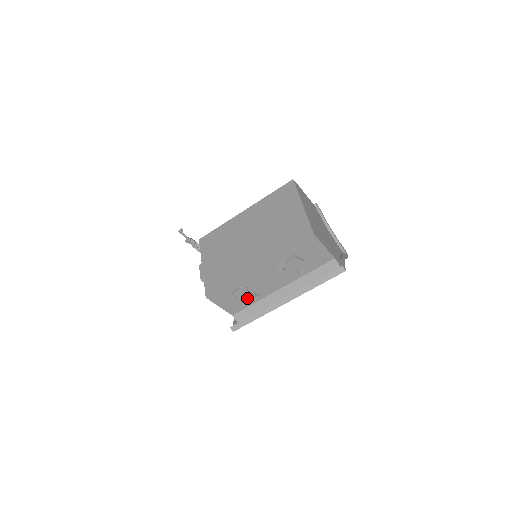
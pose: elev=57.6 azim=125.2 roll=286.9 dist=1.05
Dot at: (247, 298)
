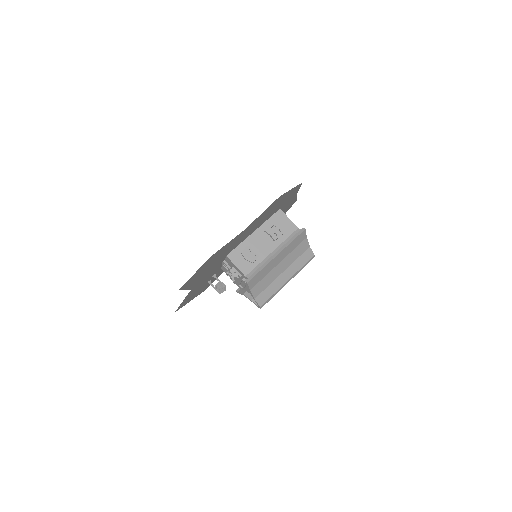
Dot at: (252, 258)
